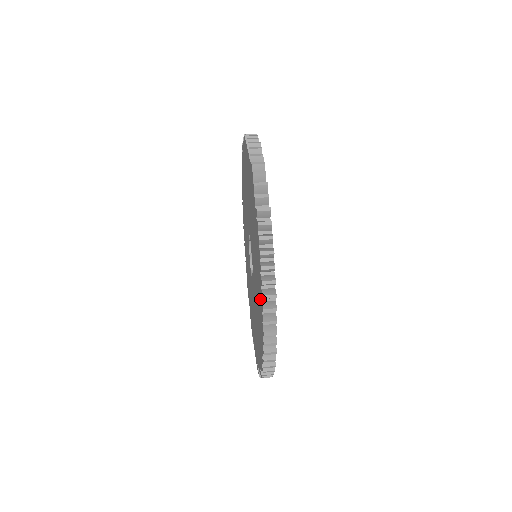
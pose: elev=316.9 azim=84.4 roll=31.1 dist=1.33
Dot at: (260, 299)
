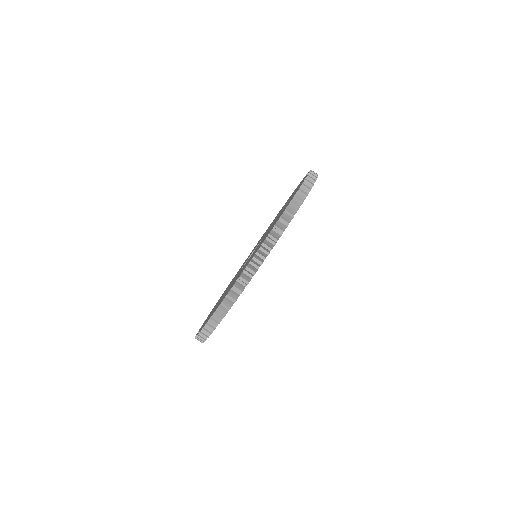
Dot at: (204, 323)
